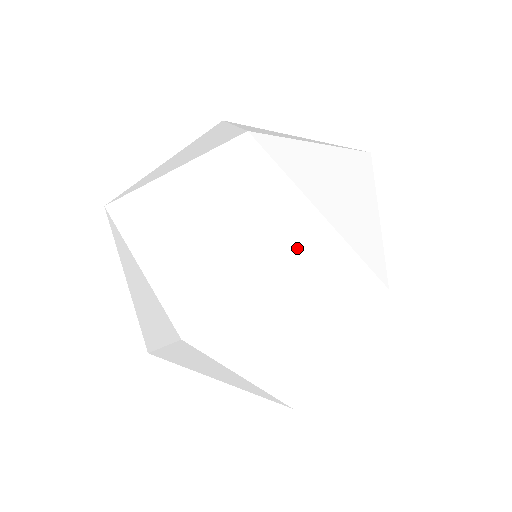
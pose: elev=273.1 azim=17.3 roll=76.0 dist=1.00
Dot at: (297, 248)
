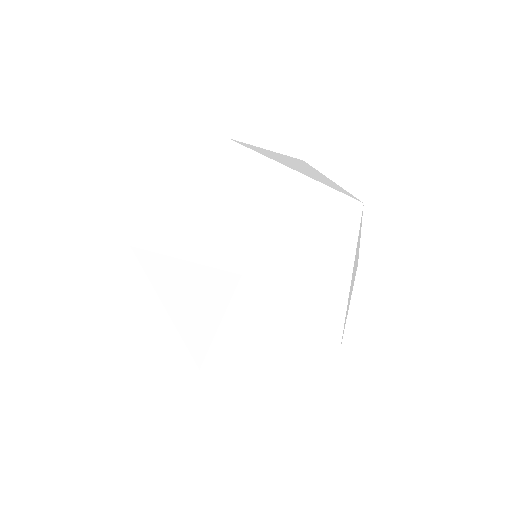
Dot at: (191, 288)
